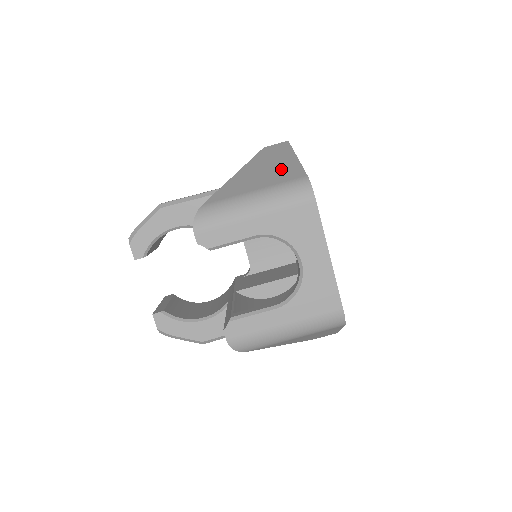
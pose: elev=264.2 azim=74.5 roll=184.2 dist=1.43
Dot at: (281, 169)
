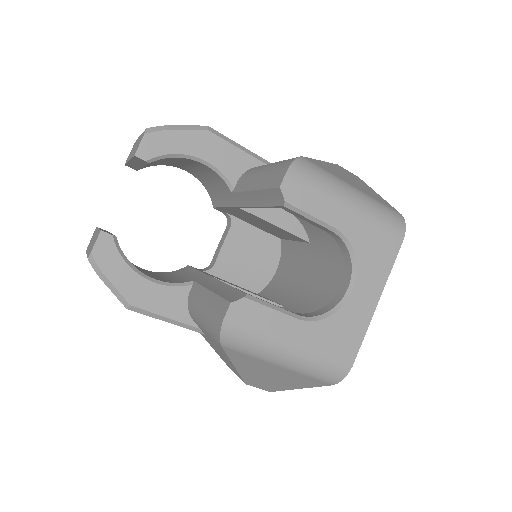
Dot at: (370, 191)
